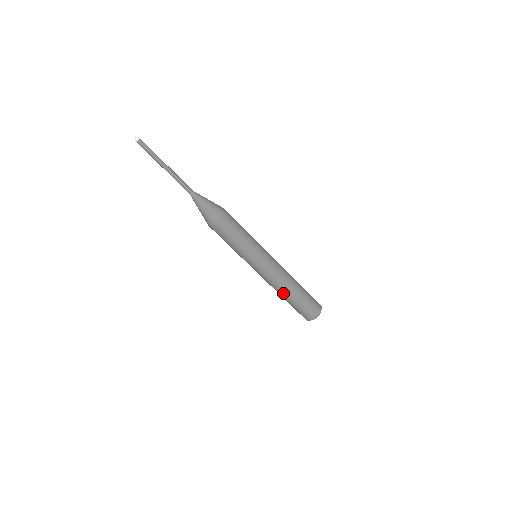
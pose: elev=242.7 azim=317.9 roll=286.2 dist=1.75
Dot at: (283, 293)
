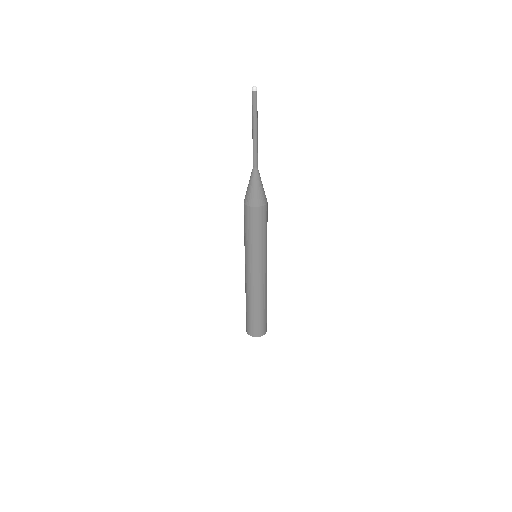
Dot at: (257, 301)
